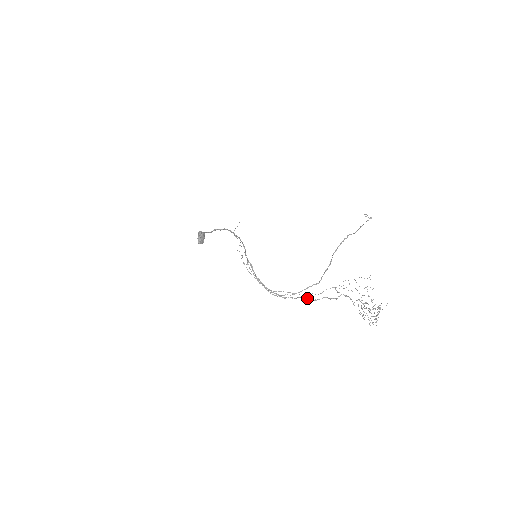
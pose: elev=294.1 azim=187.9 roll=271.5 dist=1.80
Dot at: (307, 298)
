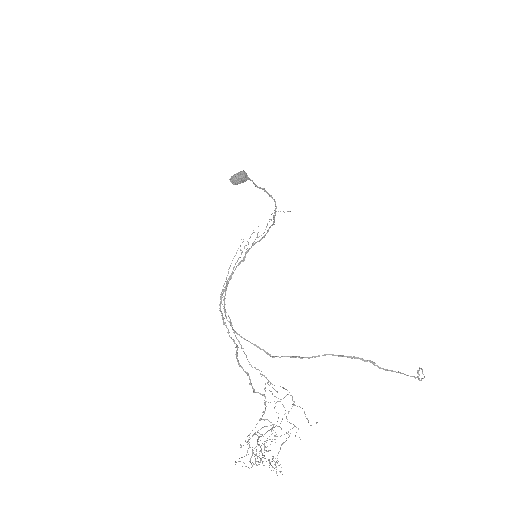
Dot at: occluded
